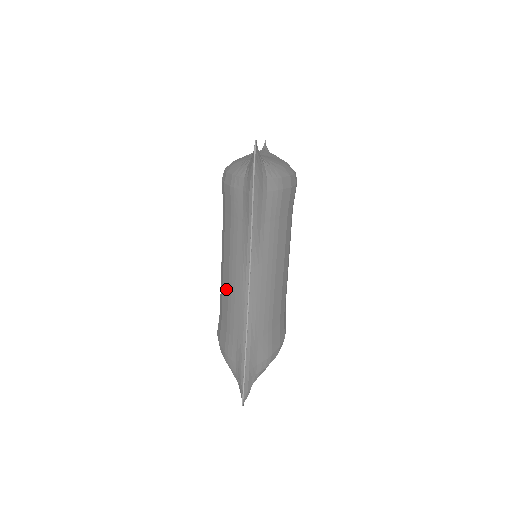
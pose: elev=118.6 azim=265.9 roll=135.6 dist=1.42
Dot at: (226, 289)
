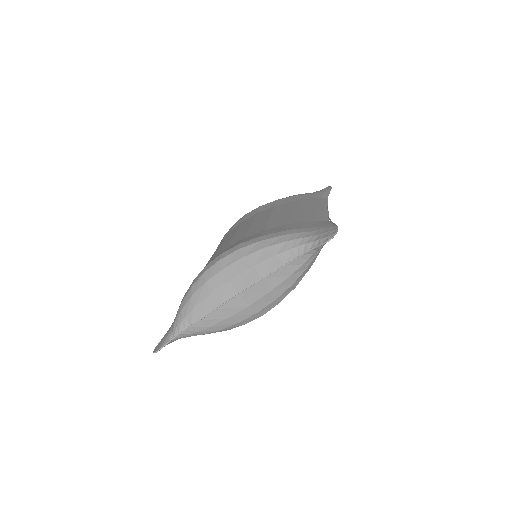
Dot at: occluded
